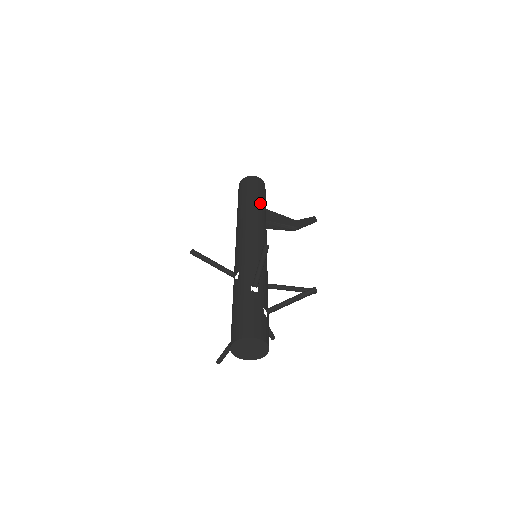
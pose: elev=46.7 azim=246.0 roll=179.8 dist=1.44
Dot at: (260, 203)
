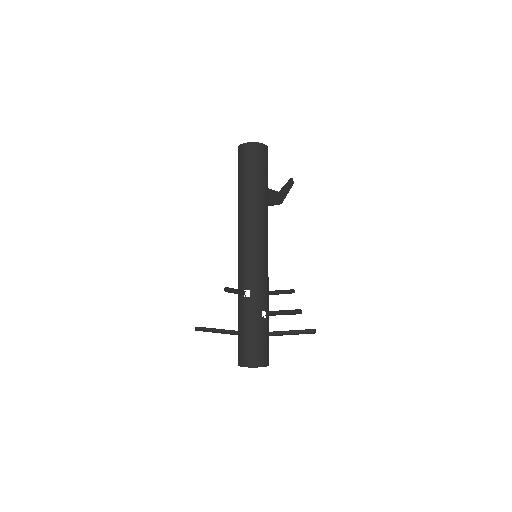
Dot at: (267, 191)
